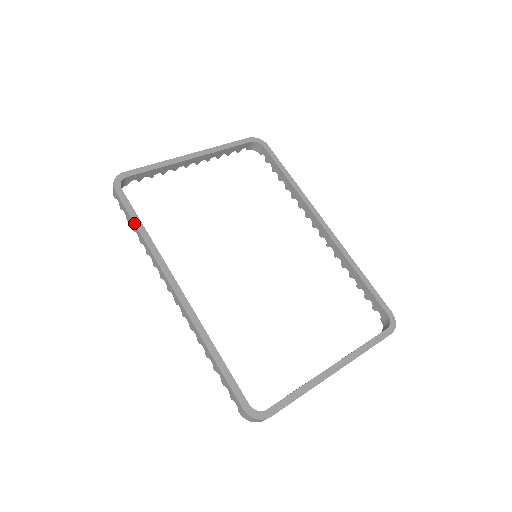
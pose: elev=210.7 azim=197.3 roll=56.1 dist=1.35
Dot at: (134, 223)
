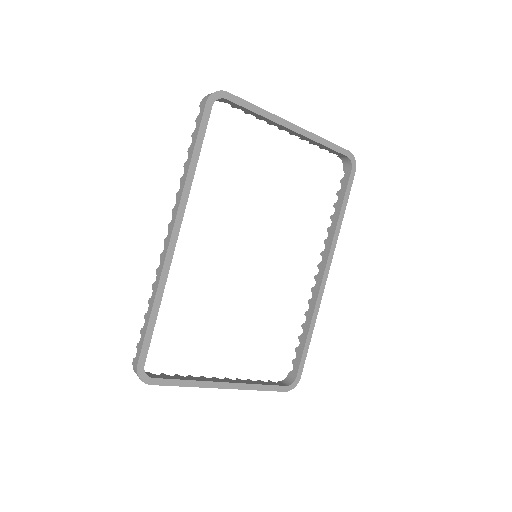
Dot at: (194, 149)
